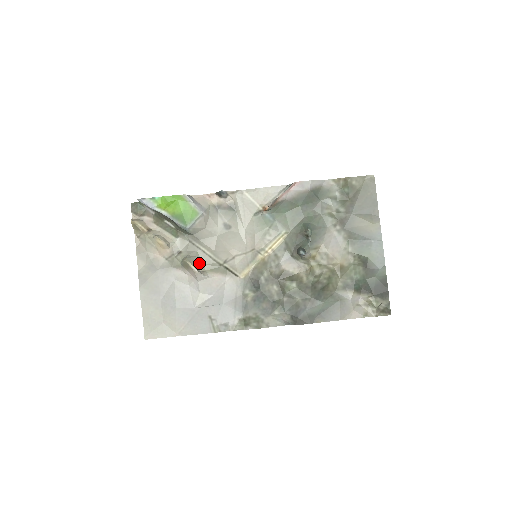
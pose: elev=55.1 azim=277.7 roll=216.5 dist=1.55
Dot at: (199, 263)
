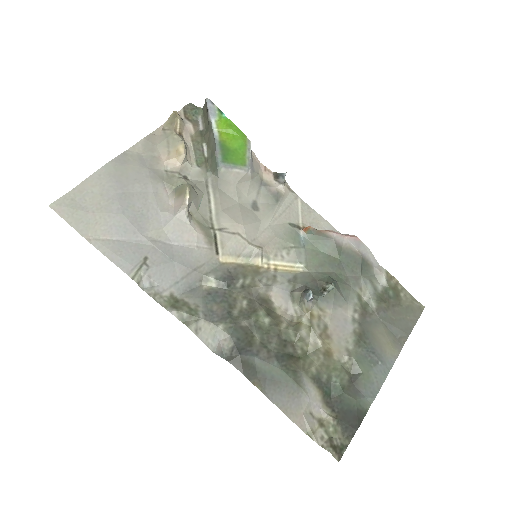
Dot at: (195, 203)
